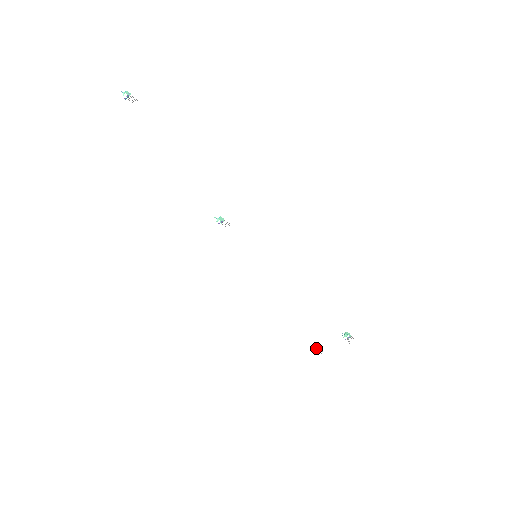
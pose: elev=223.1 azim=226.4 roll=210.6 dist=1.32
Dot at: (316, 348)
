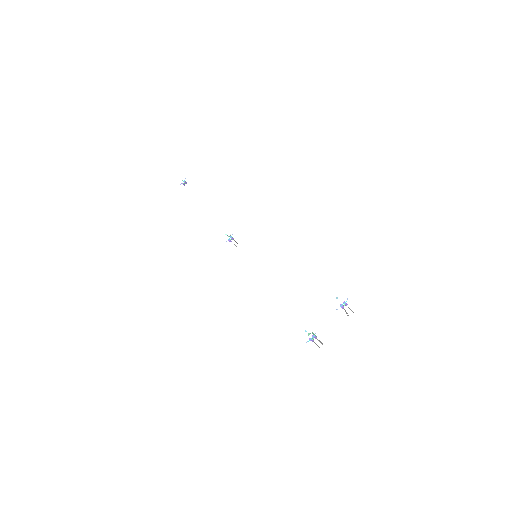
Dot at: occluded
